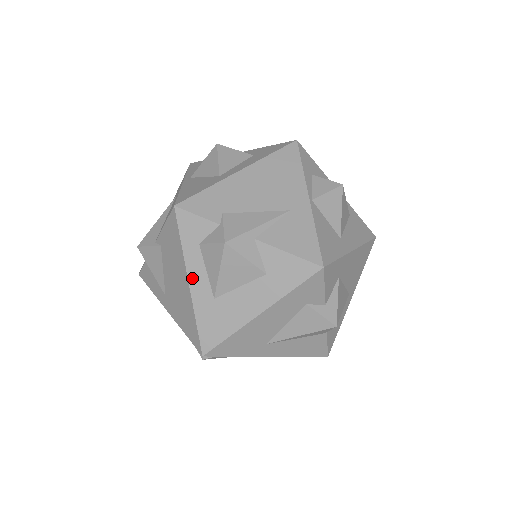
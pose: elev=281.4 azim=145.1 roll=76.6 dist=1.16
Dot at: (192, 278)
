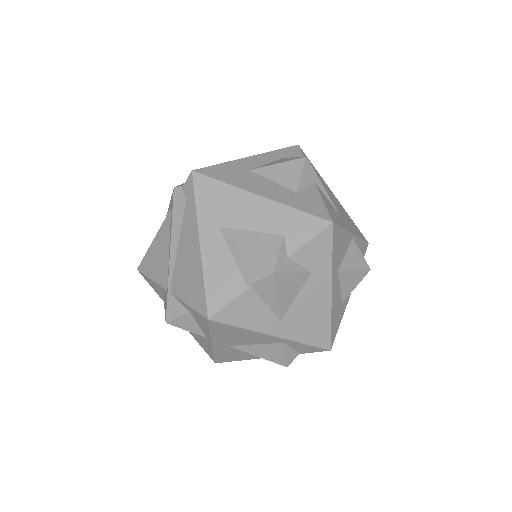
Dot at: (255, 158)
